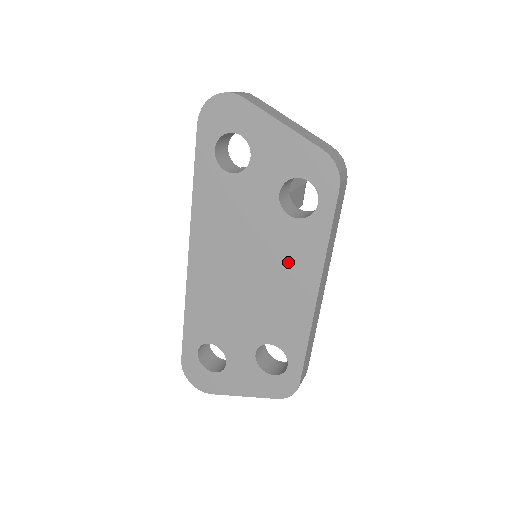
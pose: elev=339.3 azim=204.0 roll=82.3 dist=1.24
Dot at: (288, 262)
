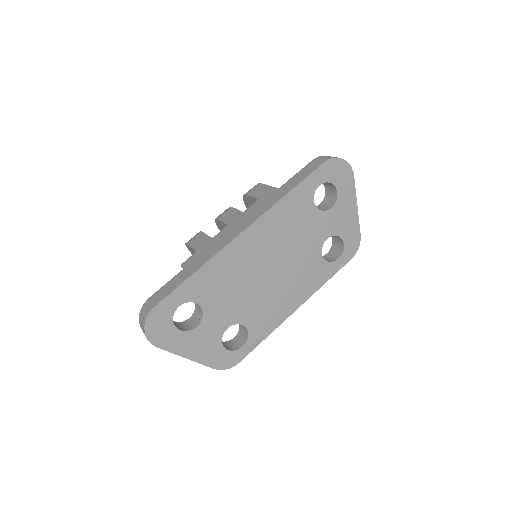
Dot at: (300, 279)
